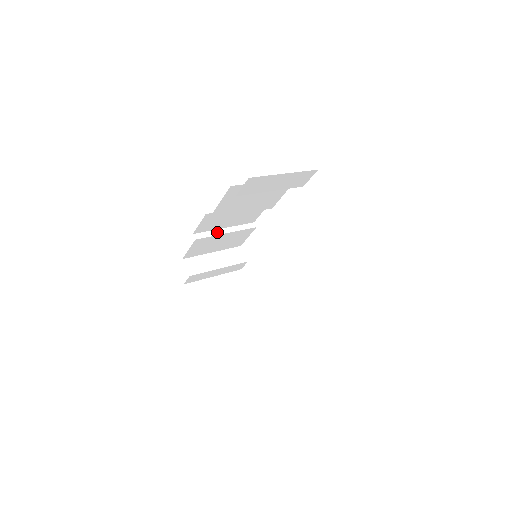
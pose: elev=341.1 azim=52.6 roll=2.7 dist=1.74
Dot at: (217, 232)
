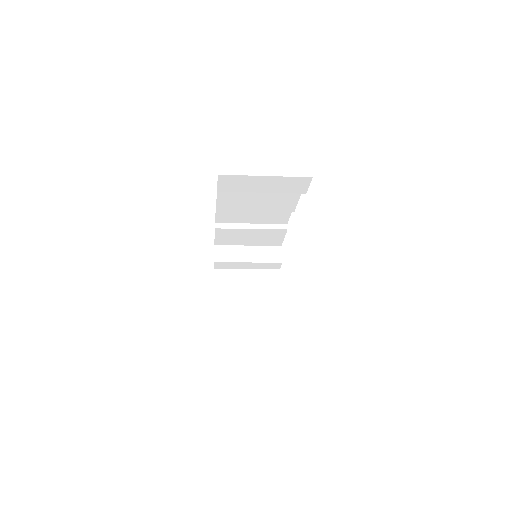
Dot at: (241, 226)
